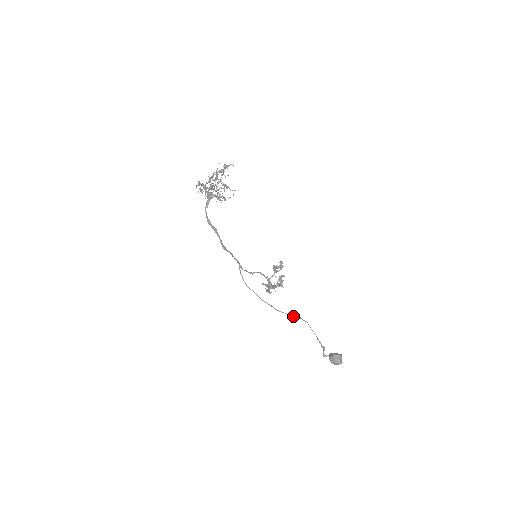
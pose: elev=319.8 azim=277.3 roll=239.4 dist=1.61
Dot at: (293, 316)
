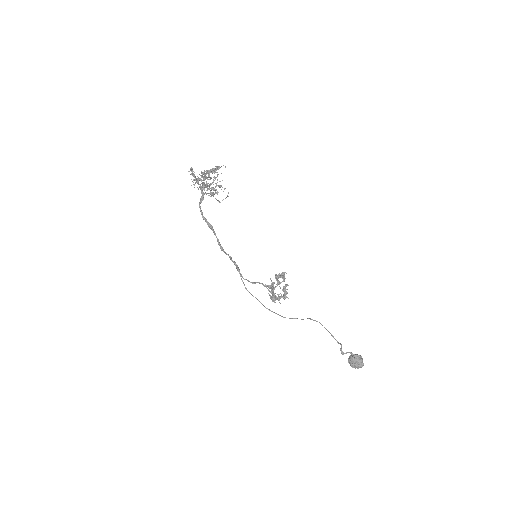
Dot at: (302, 319)
